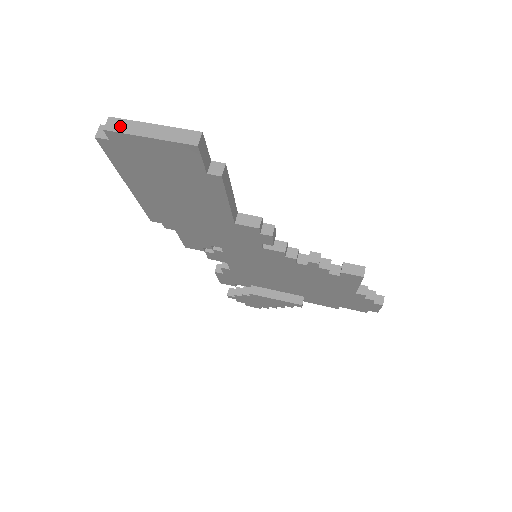
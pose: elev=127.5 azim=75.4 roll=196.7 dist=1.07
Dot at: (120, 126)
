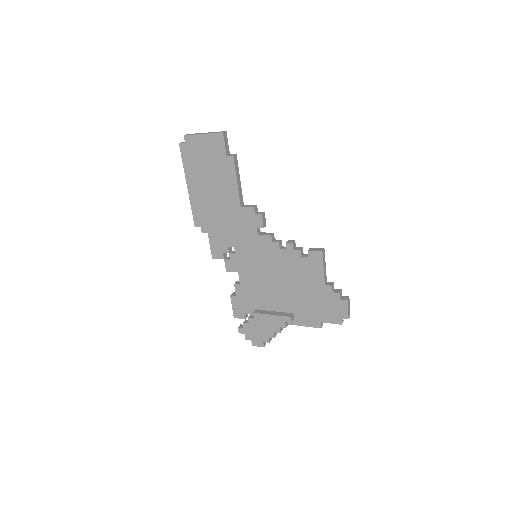
Dot at: (191, 134)
